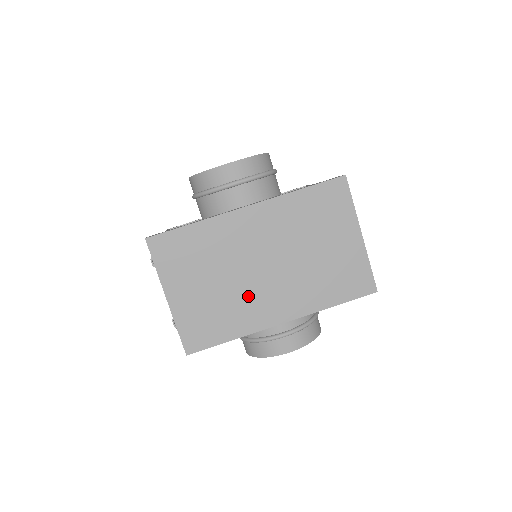
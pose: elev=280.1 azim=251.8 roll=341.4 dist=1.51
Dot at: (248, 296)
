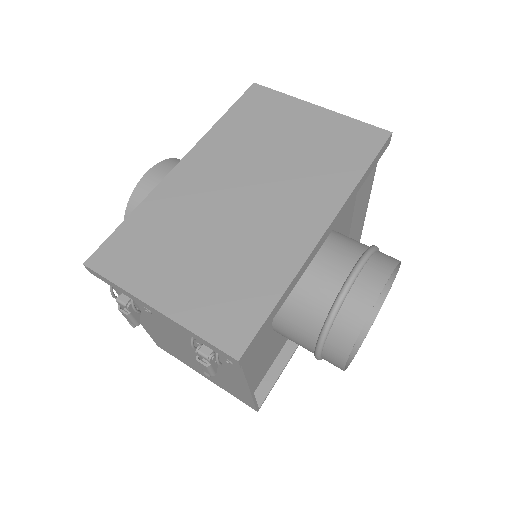
Dot at: (256, 234)
